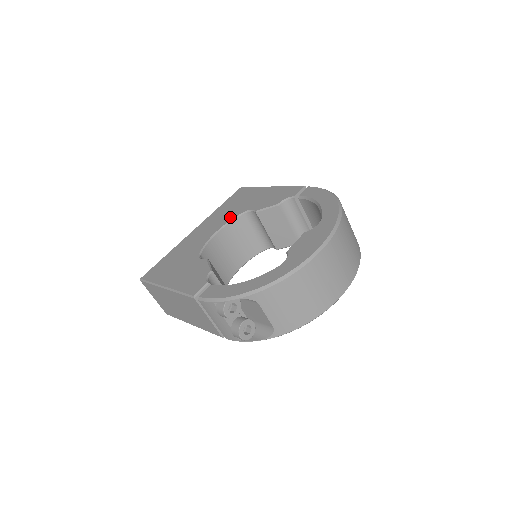
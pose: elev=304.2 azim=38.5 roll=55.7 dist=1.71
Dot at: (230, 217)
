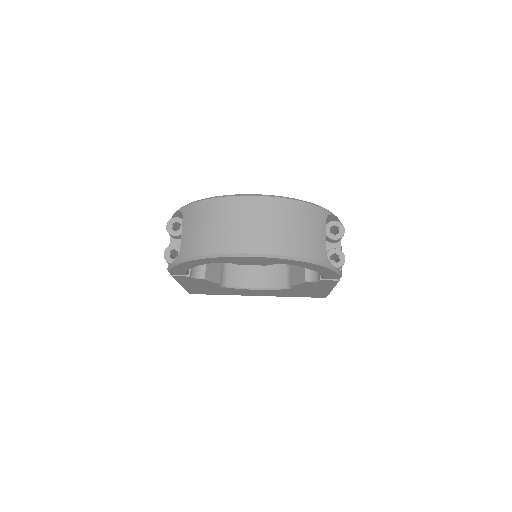
Dot at: occluded
